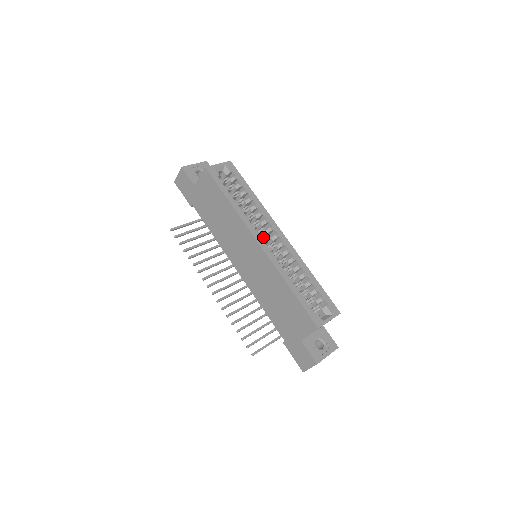
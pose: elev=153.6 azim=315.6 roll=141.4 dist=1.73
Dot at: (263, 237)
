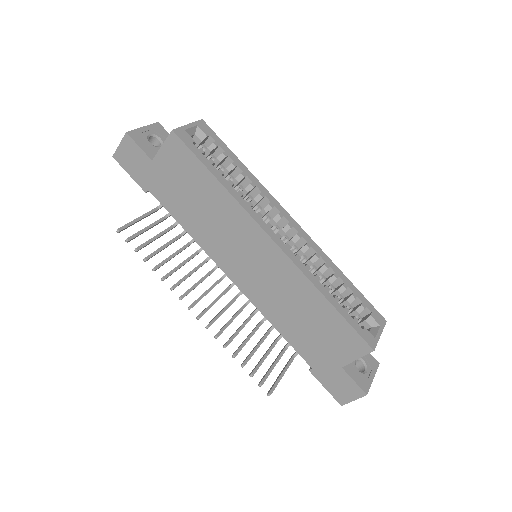
Dot at: occluded
